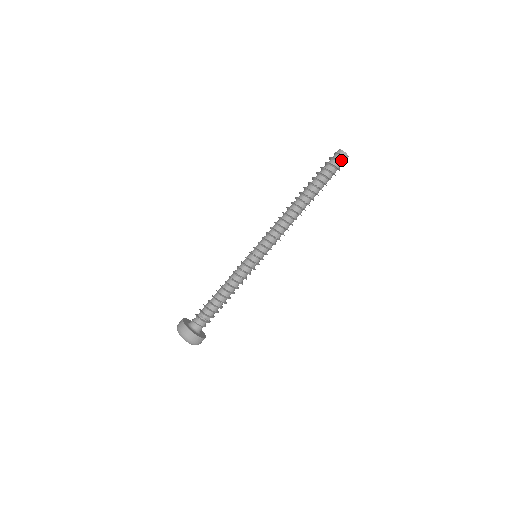
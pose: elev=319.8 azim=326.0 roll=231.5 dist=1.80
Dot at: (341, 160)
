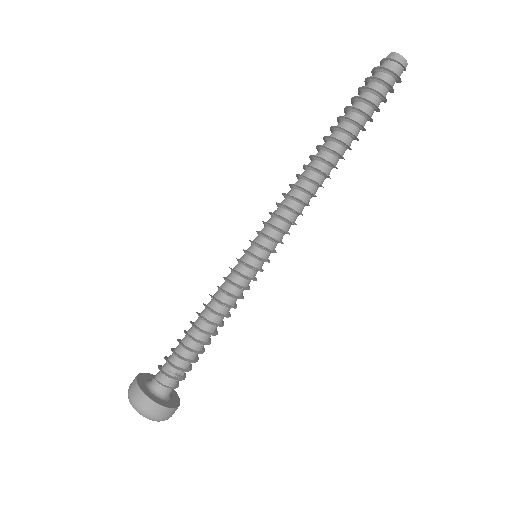
Dot at: (397, 72)
